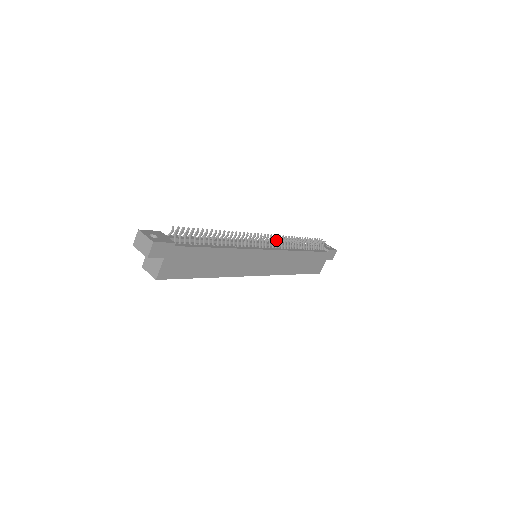
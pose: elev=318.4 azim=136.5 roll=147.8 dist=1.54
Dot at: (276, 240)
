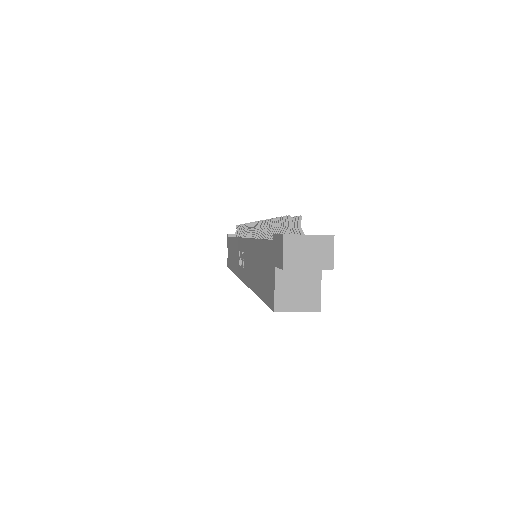
Dot at: occluded
